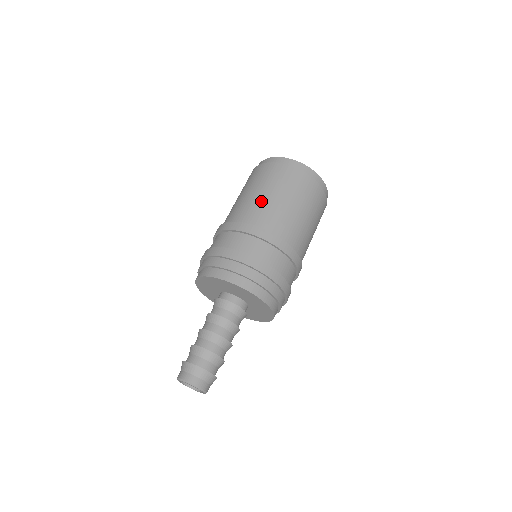
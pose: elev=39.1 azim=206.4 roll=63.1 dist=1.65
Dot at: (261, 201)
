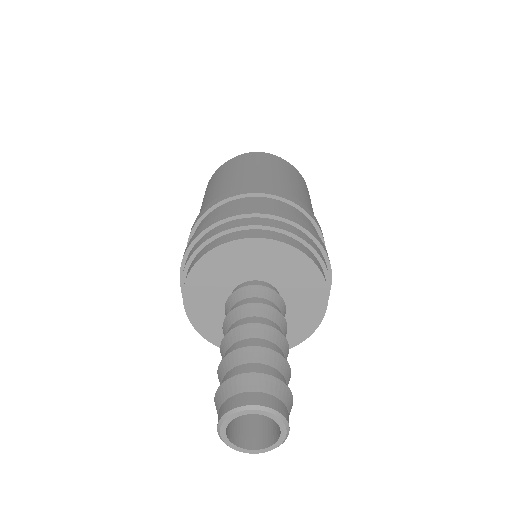
Dot at: (235, 178)
